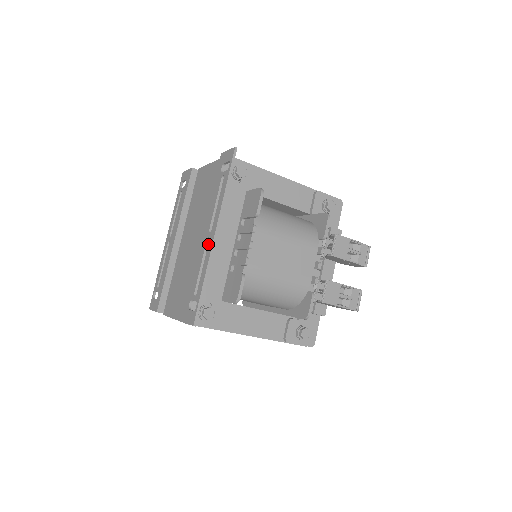
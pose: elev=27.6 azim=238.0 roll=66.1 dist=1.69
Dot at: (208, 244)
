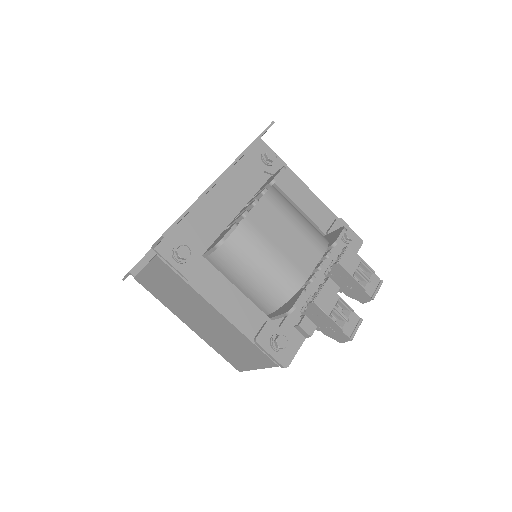
Dot at: occluded
